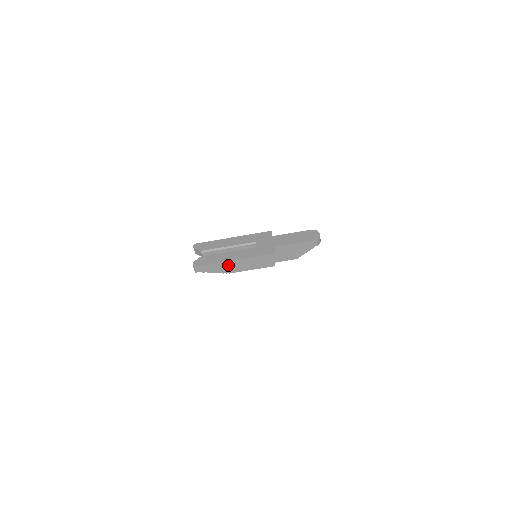
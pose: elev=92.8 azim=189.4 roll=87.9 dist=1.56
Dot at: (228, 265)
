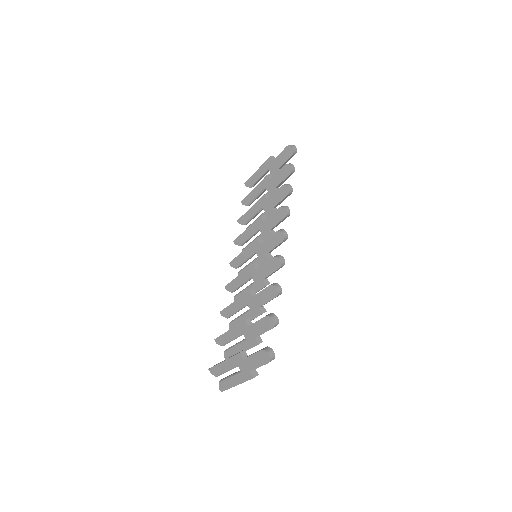
Dot at: occluded
